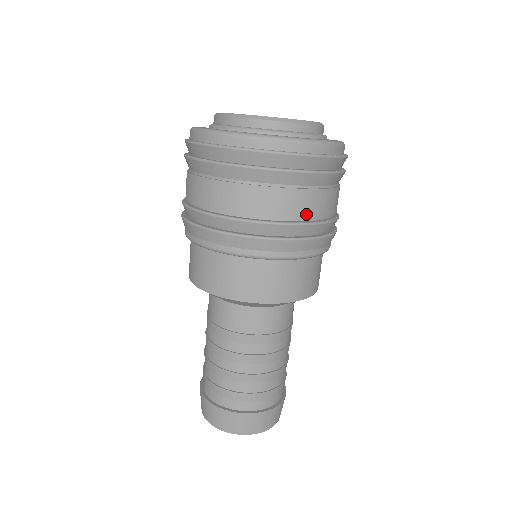
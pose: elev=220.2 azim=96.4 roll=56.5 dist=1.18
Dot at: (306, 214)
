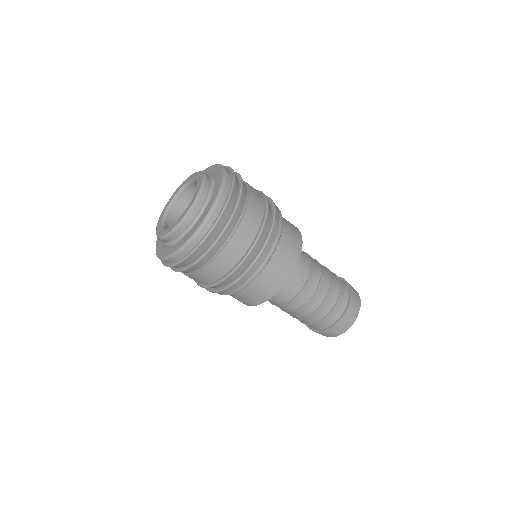
Dot at: (253, 233)
